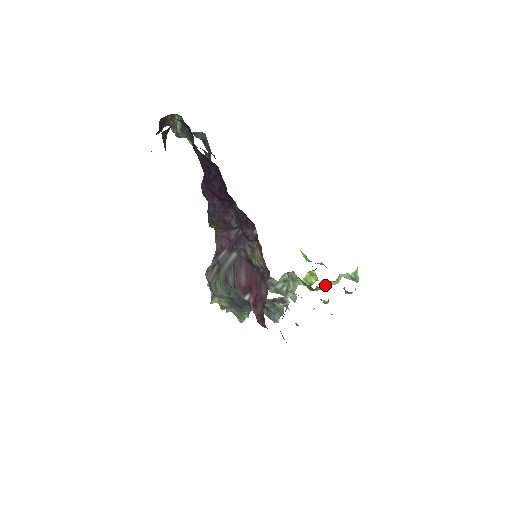
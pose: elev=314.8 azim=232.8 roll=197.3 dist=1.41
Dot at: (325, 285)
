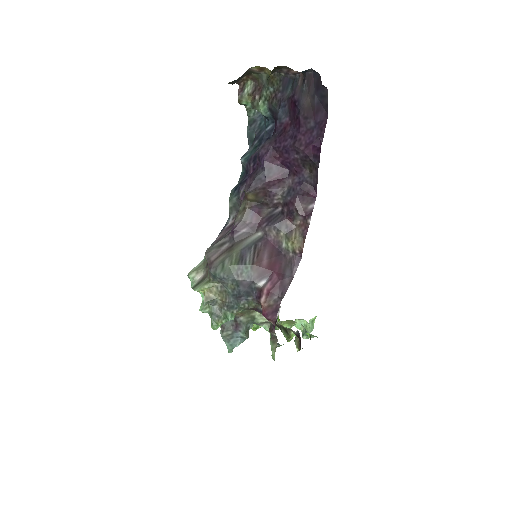
Dot at: occluded
